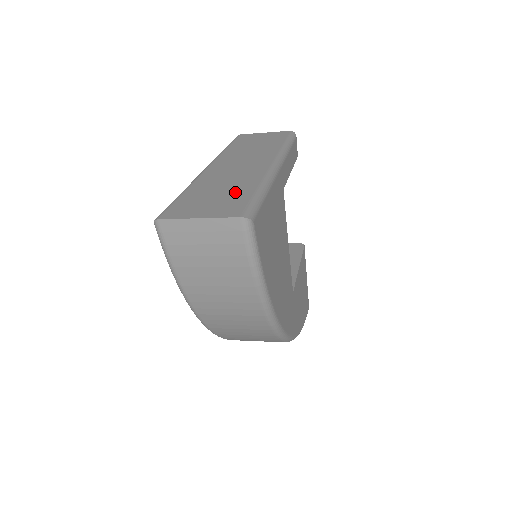
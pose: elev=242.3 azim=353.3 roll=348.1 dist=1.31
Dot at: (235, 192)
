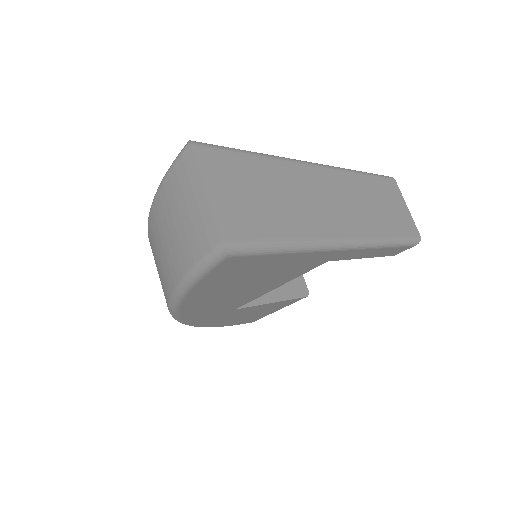
Dot at: (273, 216)
